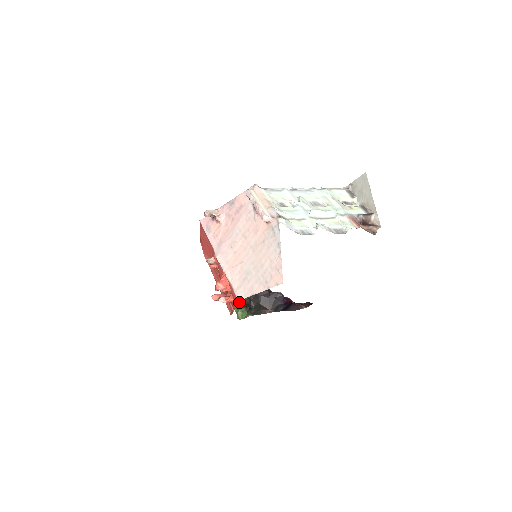
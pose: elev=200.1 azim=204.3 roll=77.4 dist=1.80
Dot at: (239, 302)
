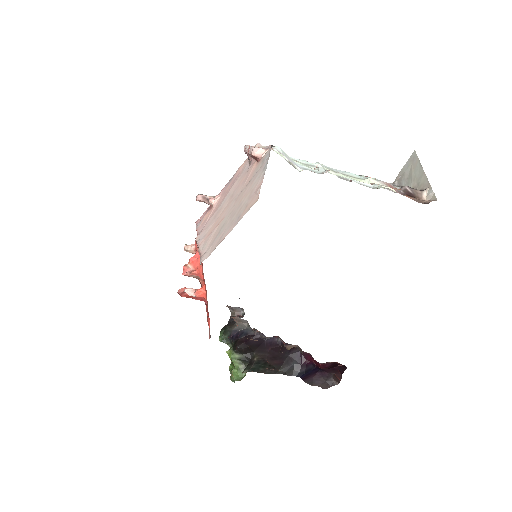
Dot at: (235, 352)
